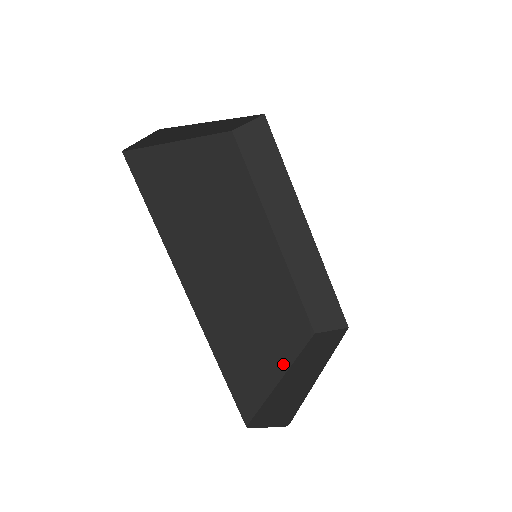
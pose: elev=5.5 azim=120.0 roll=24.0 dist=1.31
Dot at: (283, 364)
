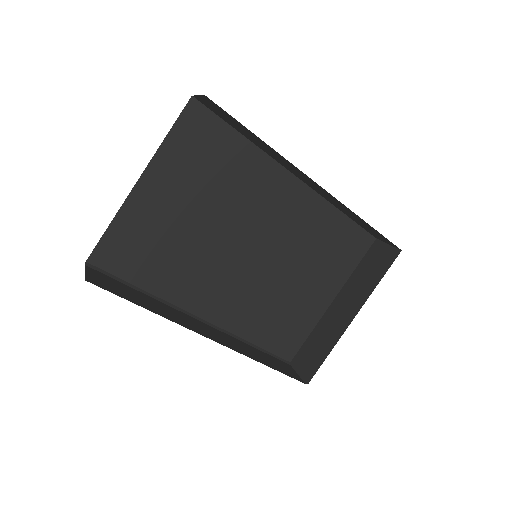
Dot at: (328, 296)
